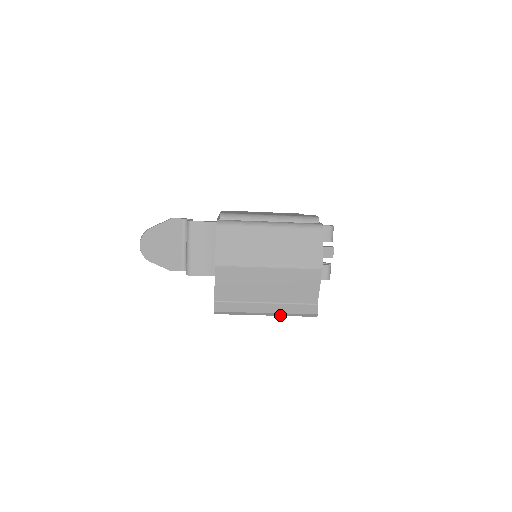
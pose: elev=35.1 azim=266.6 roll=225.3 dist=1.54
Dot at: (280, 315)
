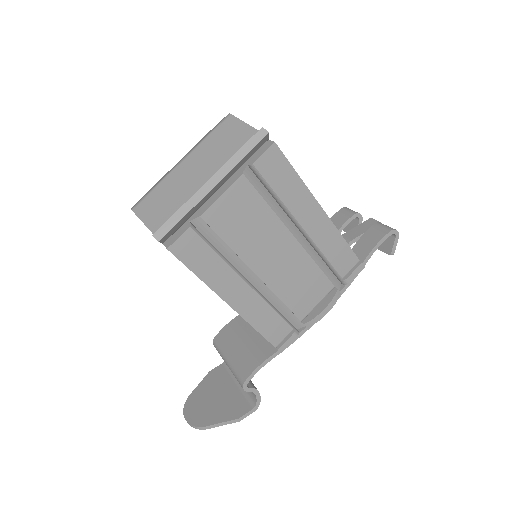
Dot at: (228, 171)
